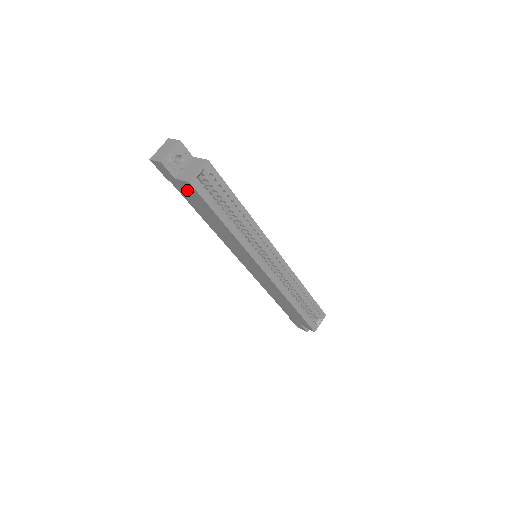
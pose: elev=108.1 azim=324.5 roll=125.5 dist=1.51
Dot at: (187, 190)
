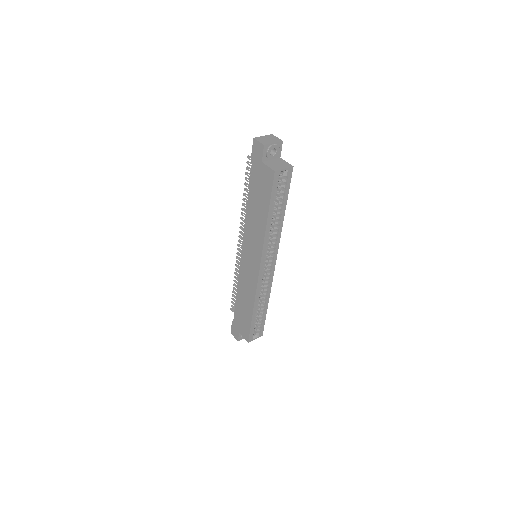
Dot at: (263, 175)
